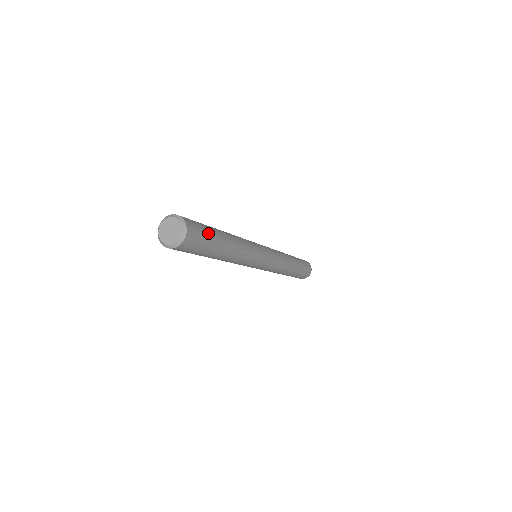
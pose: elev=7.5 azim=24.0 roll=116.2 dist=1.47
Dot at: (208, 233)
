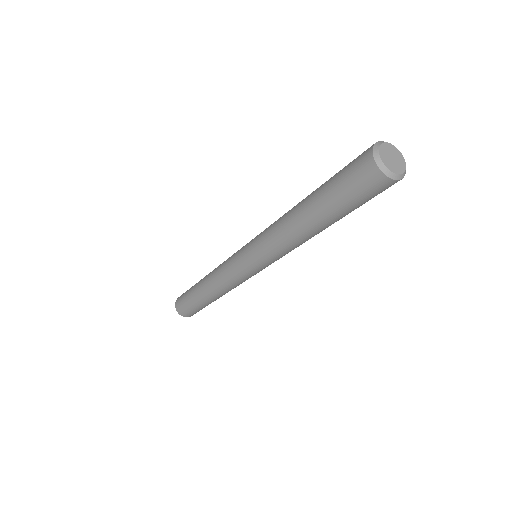
Dot at: occluded
